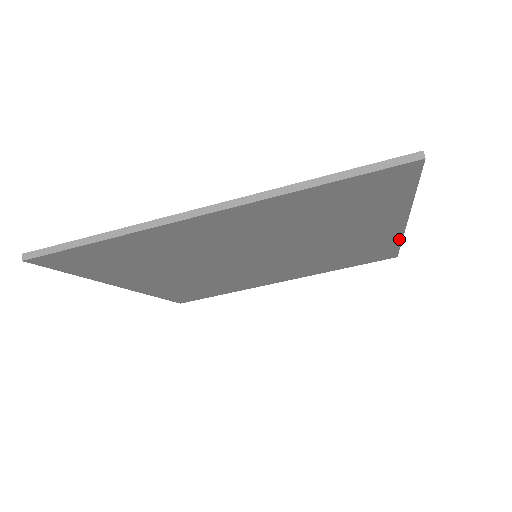
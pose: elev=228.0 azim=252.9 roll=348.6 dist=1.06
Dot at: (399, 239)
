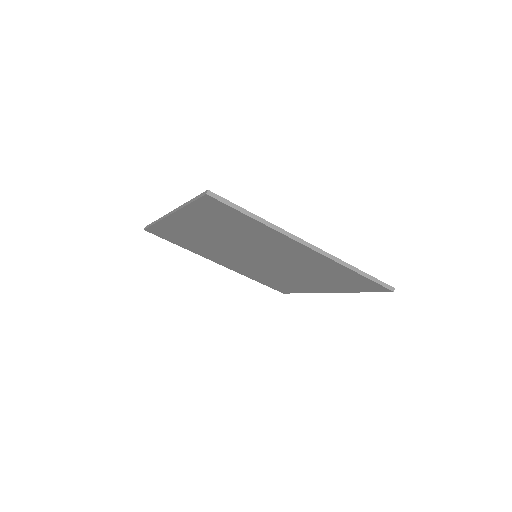
Dot at: (309, 292)
